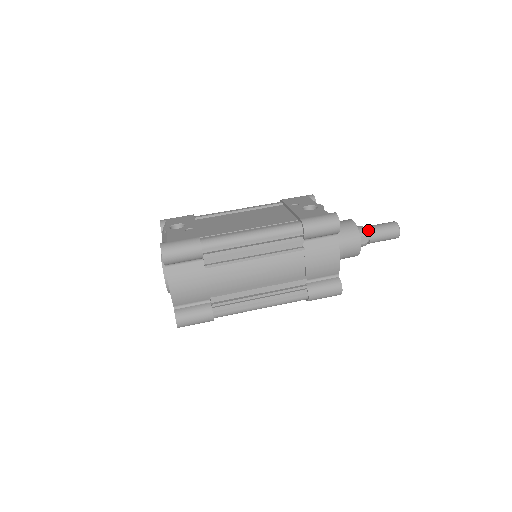
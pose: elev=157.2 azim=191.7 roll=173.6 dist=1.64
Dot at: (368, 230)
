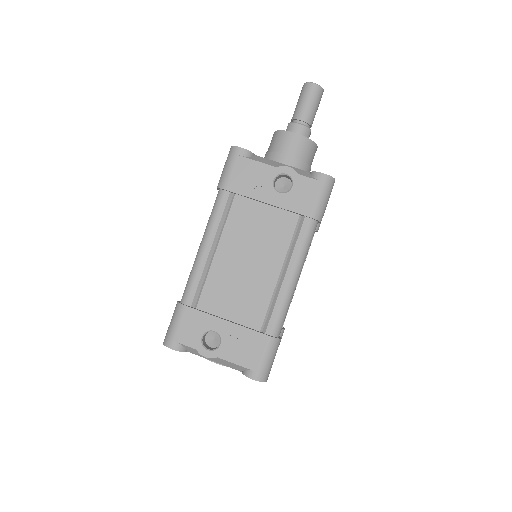
Dot at: (307, 123)
